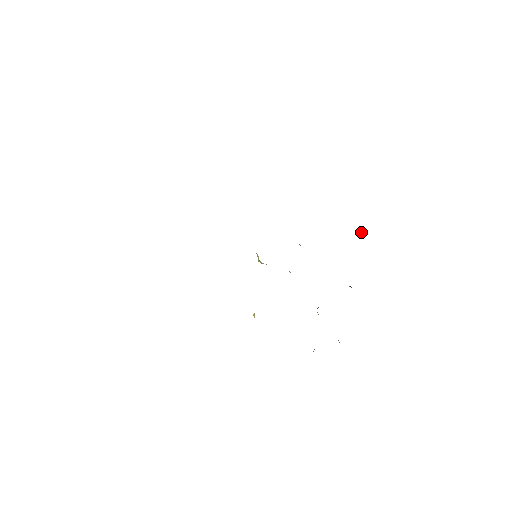
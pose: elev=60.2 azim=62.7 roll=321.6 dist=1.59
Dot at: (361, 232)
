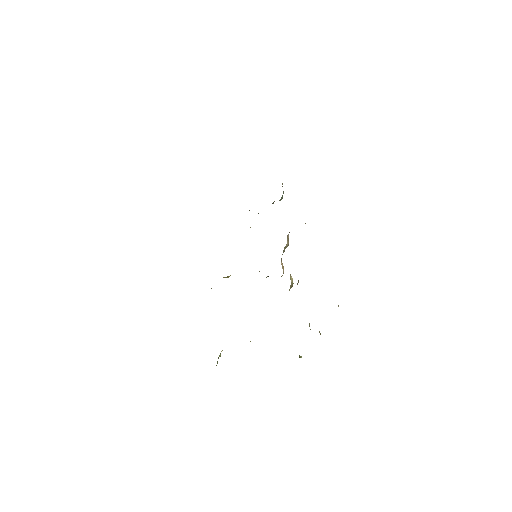
Dot at: occluded
